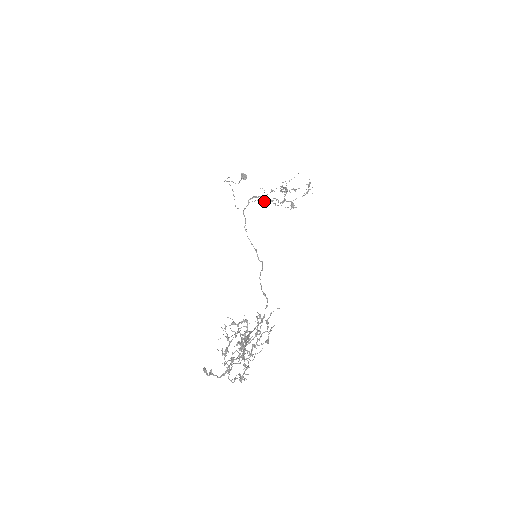
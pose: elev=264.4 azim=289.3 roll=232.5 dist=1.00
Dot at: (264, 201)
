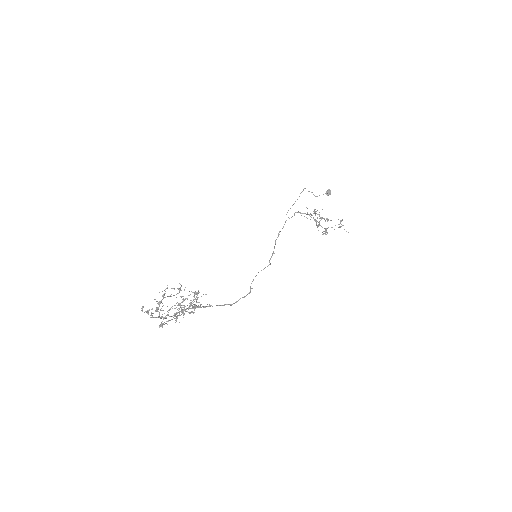
Dot at: occluded
